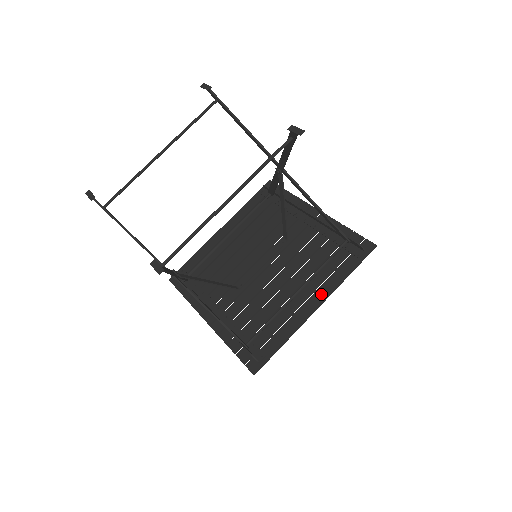
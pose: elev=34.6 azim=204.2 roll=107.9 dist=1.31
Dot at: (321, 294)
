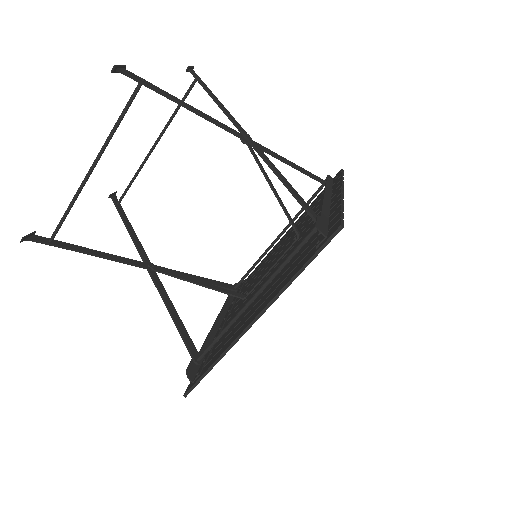
Dot at: (266, 301)
